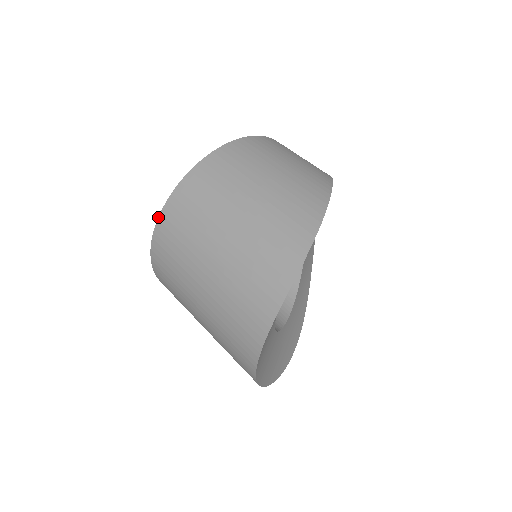
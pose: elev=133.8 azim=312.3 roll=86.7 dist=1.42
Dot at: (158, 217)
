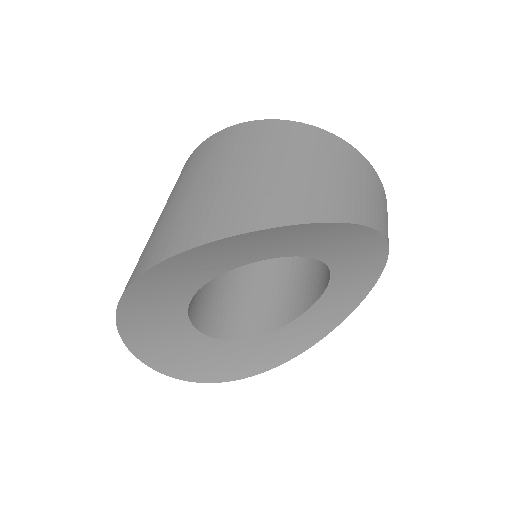
Dot at: (195, 149)
